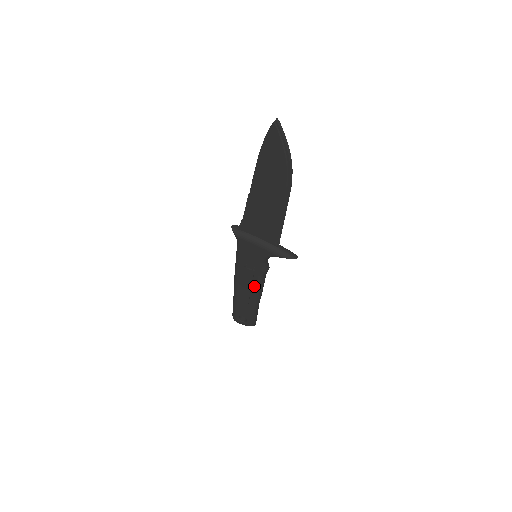
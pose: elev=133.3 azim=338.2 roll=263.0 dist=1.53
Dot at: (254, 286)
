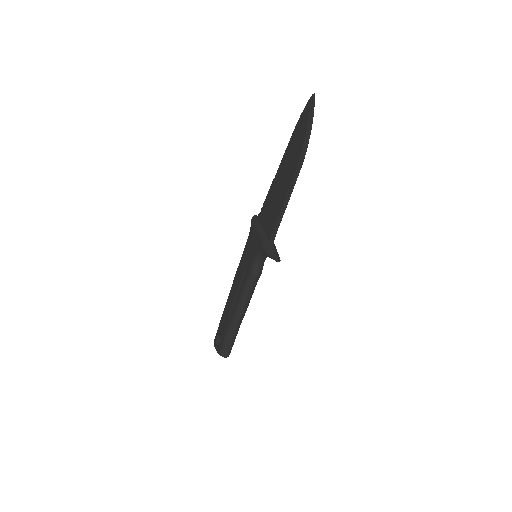
Dot at: (240, 292)
